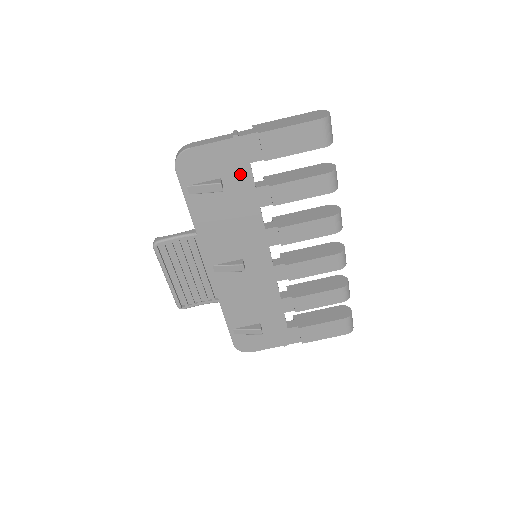
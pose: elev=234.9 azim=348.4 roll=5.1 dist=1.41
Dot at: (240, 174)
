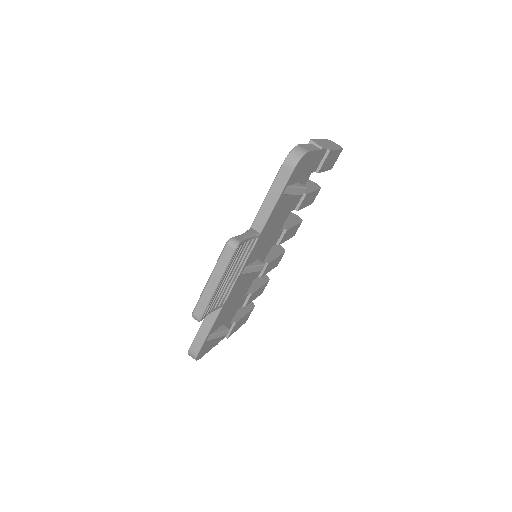
Dot at: (304, 181)
